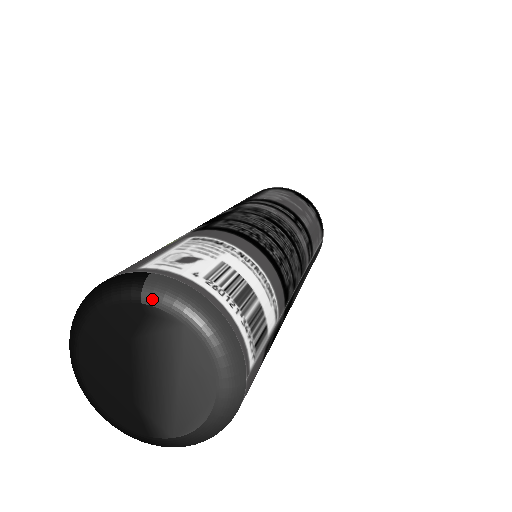
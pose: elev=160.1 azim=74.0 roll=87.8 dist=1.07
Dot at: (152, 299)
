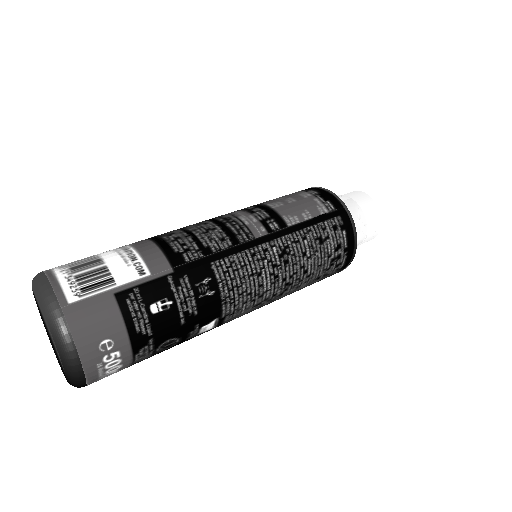
Dot at: occluded
